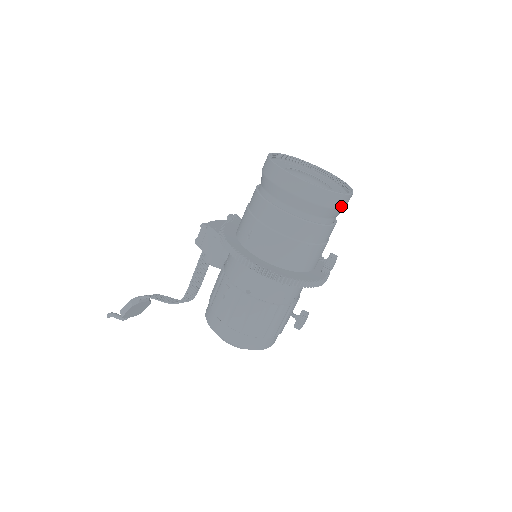
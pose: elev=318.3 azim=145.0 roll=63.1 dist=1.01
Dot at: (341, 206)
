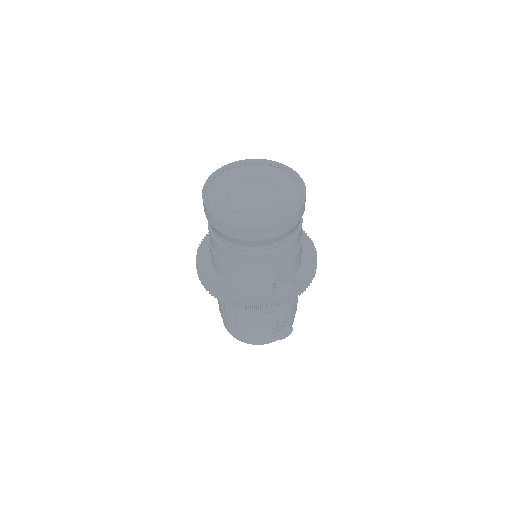
Dot at: (259, 237)
